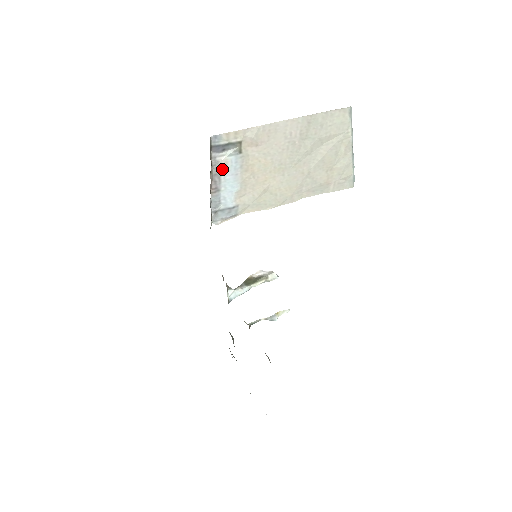
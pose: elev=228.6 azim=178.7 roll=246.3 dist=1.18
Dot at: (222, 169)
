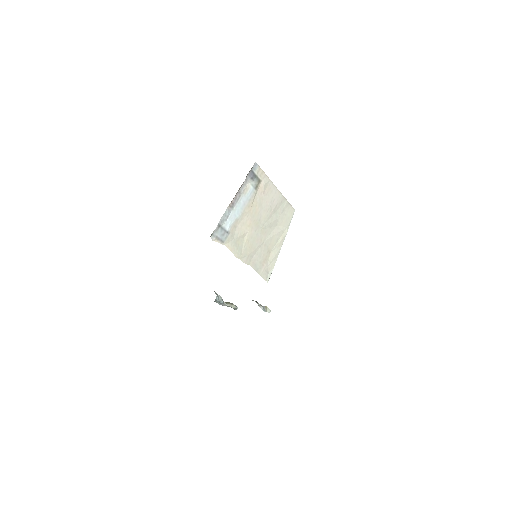
Dot at: (244, 192)
